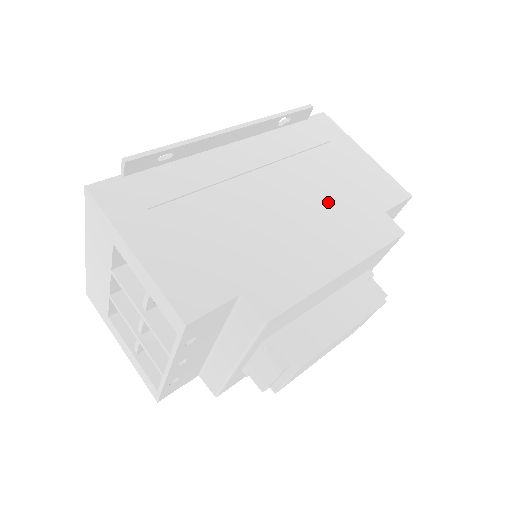
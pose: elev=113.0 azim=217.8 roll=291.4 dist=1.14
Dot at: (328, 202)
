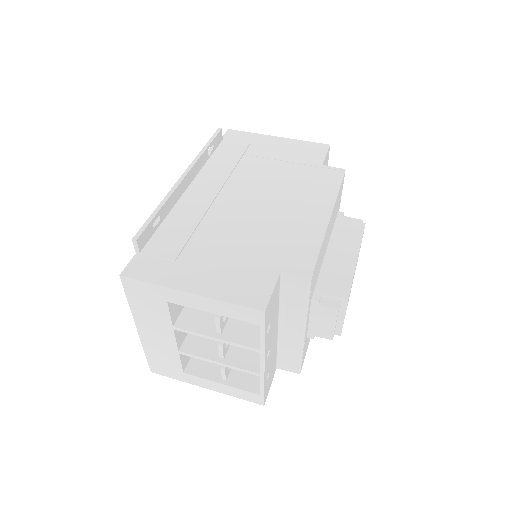
Dot at: (282, 182)
